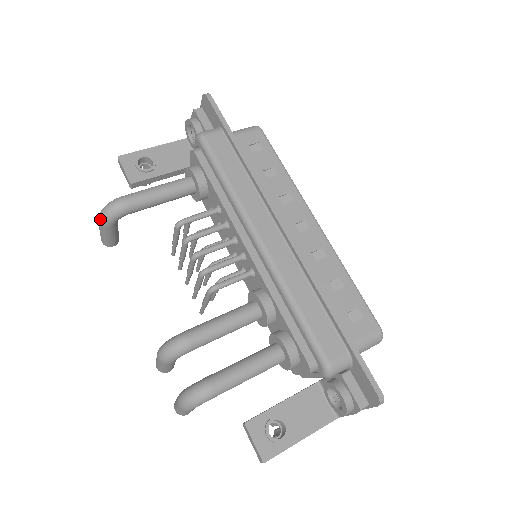
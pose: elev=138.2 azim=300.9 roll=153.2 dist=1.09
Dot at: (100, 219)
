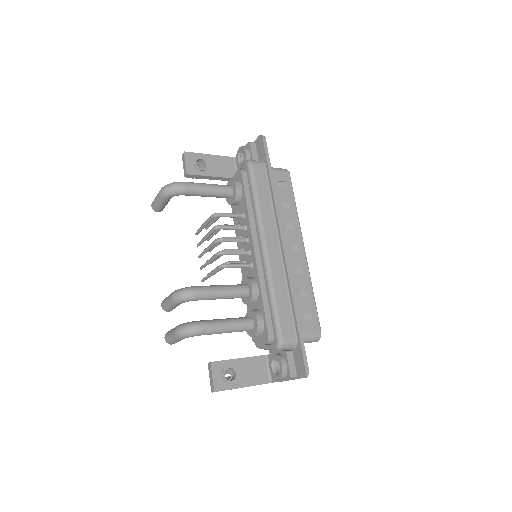
Dot at: (163, 191)
